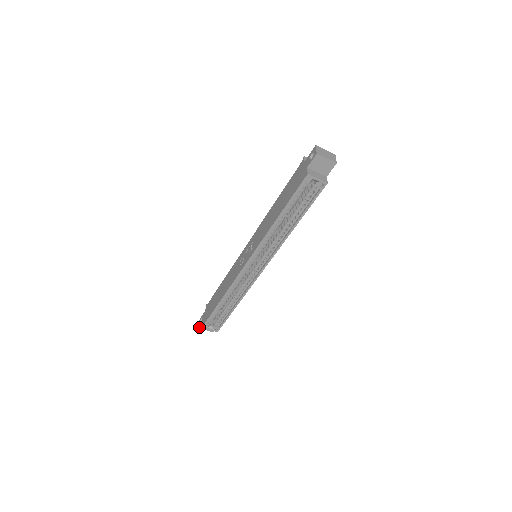
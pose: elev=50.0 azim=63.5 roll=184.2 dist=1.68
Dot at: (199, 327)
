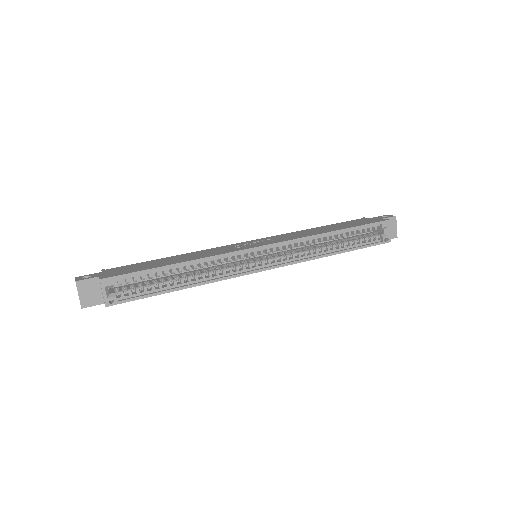
Dot at: (77, 281)
